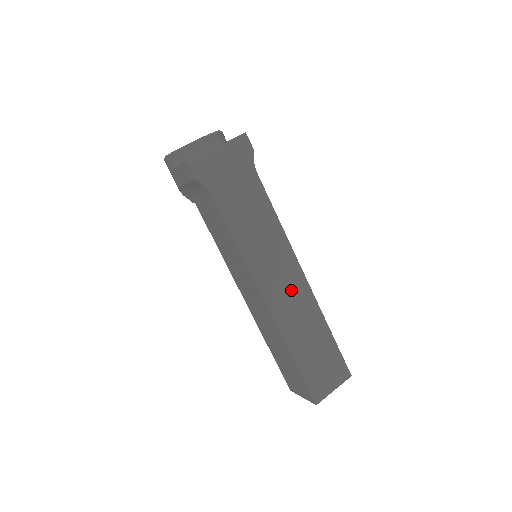
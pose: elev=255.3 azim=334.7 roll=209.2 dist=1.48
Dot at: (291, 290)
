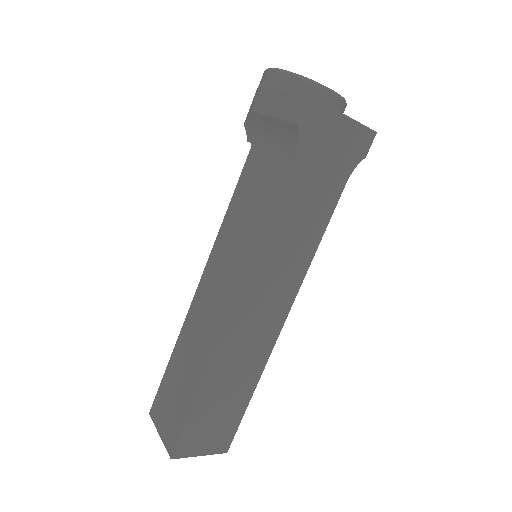
Dot at: (262, 324)
